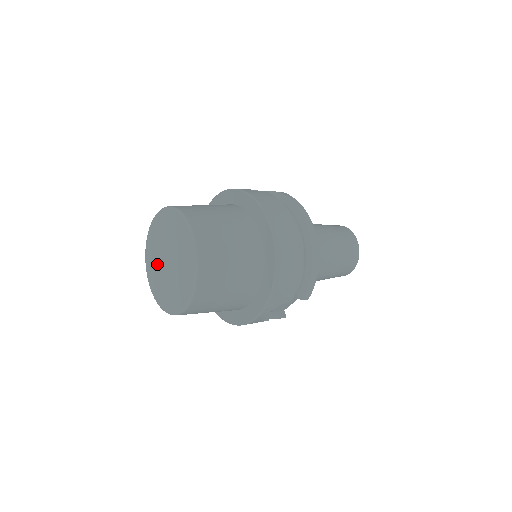
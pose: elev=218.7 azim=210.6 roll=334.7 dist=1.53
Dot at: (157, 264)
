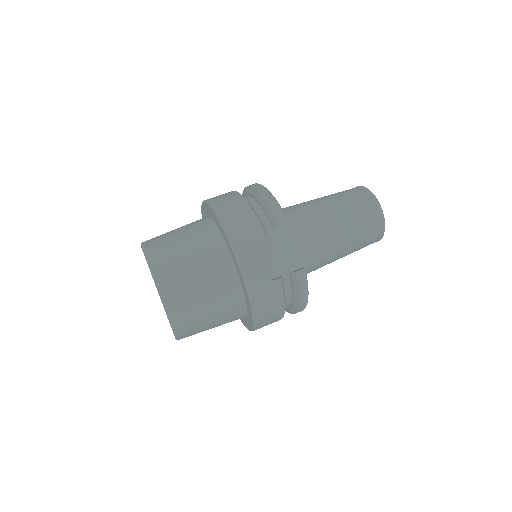
Dot at: occluded
